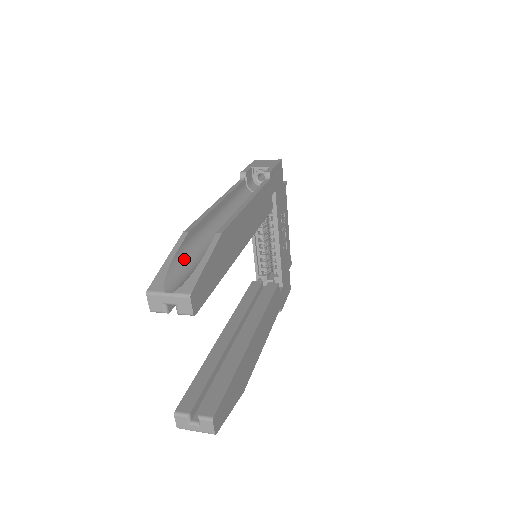
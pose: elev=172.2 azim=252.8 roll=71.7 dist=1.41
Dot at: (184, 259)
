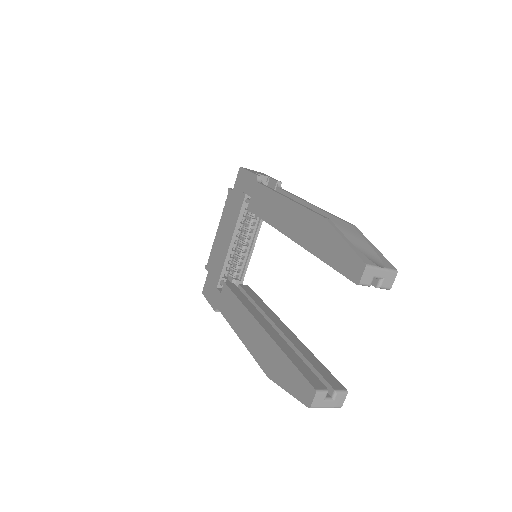
Dot at: occluded
